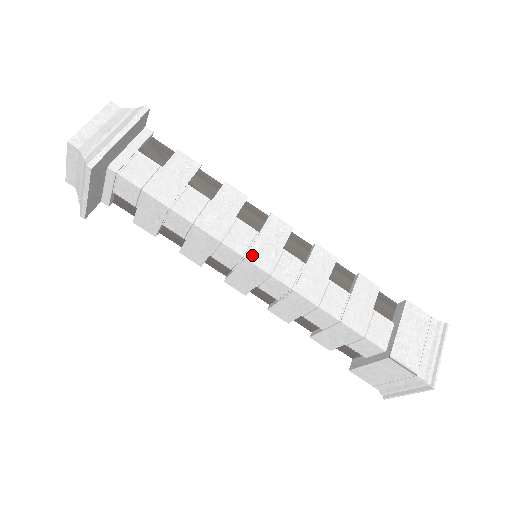
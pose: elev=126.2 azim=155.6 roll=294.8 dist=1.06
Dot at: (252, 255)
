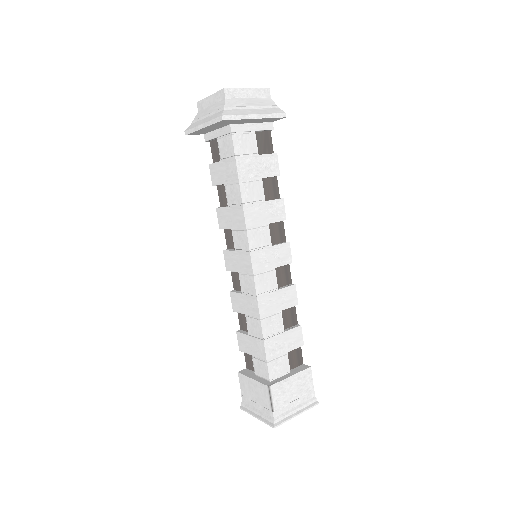
Dot at: (255, 254)
